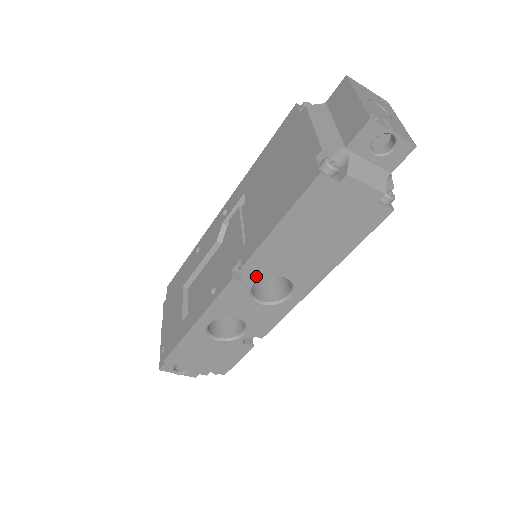
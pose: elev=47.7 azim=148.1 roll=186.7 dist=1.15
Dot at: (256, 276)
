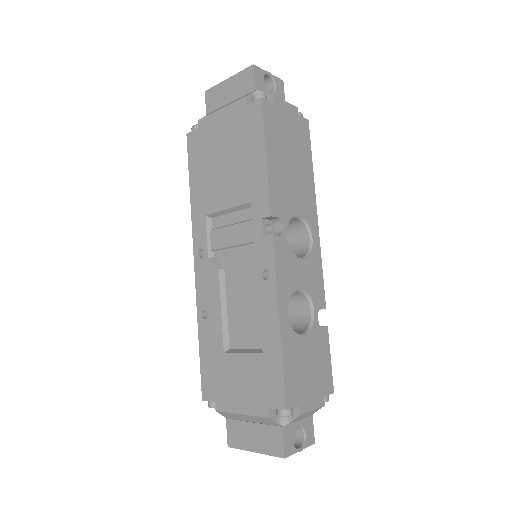
Dot at: (283, 223)
